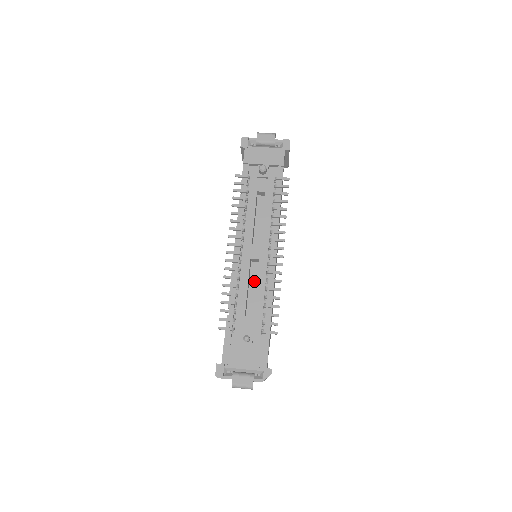
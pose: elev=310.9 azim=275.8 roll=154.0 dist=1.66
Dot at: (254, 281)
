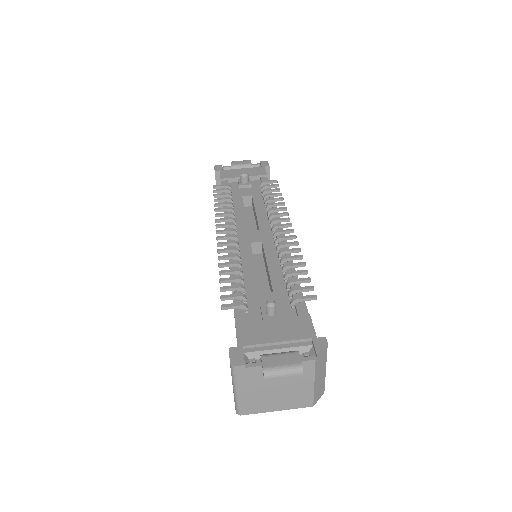
Dot at: (261, 270)
